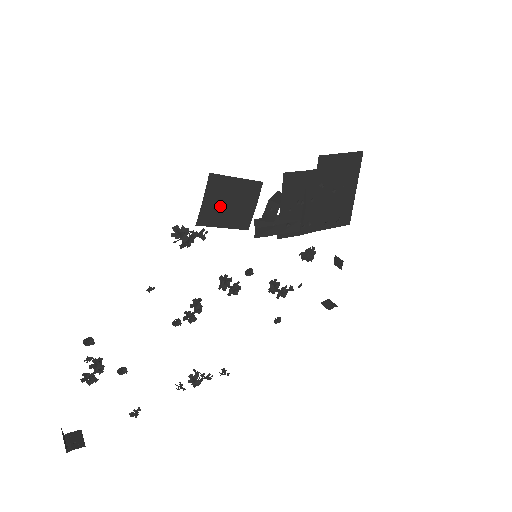
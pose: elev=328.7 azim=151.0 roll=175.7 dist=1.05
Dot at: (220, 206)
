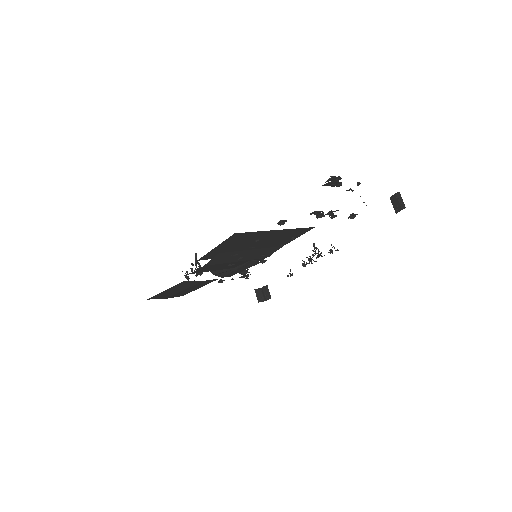
Dot at: (180, 292)
